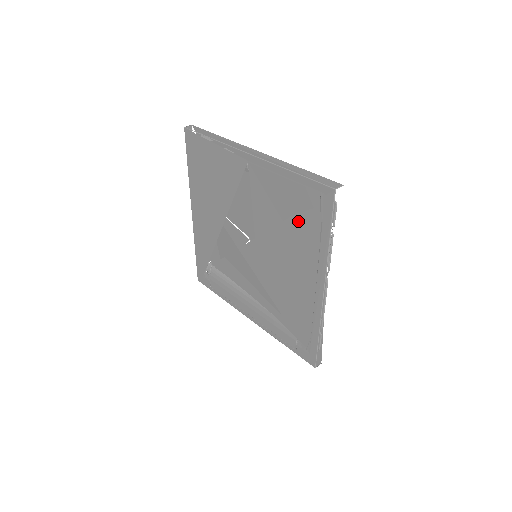
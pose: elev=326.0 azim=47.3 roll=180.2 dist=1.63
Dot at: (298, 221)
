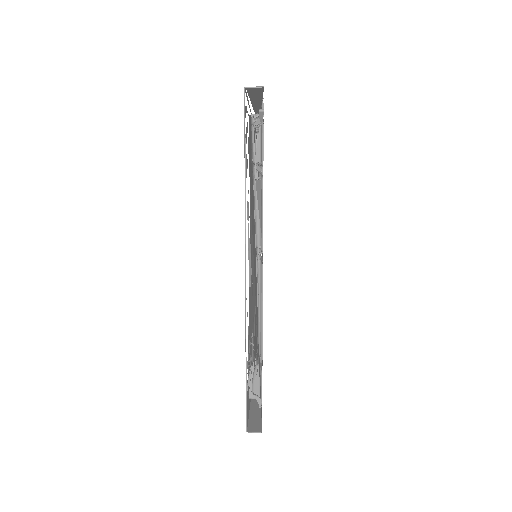
Dot at: occluded
